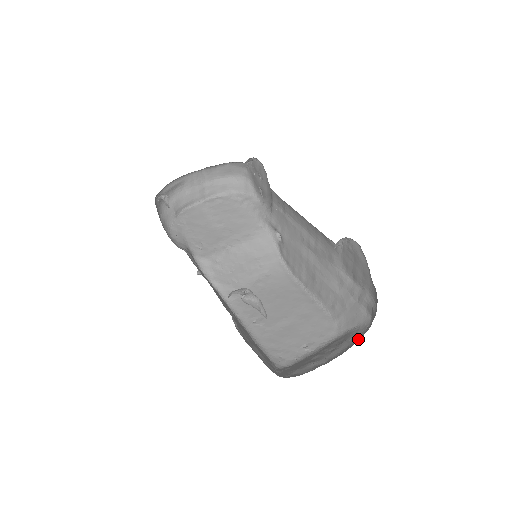
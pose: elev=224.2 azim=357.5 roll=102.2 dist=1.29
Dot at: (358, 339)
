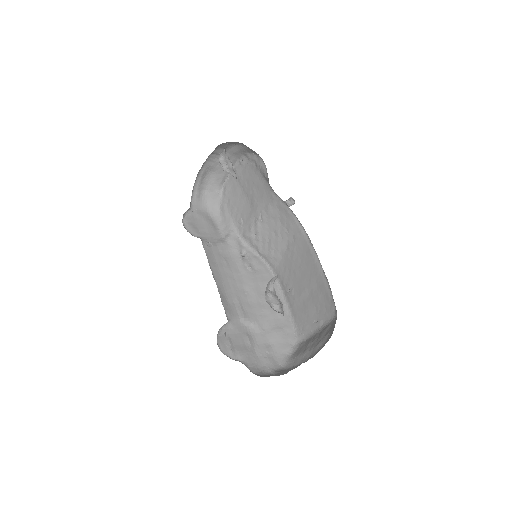
Dot at: (326, 342)
